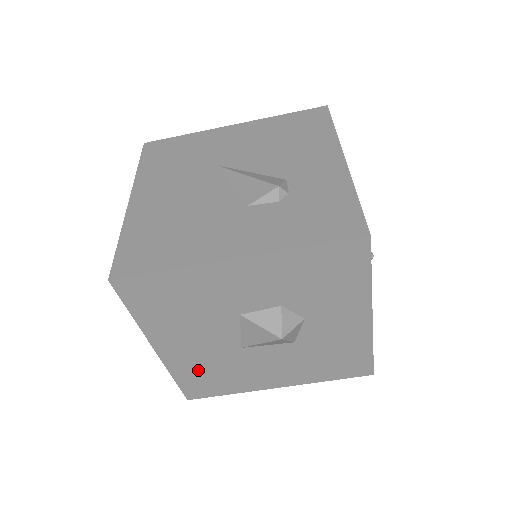
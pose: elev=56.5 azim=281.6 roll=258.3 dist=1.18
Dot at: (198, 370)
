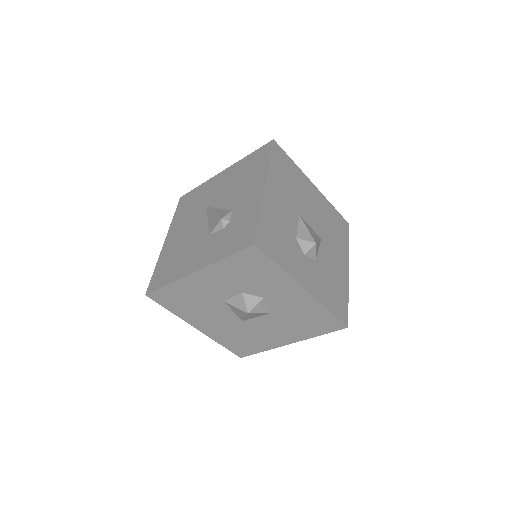
Dot at: (230, 338)
